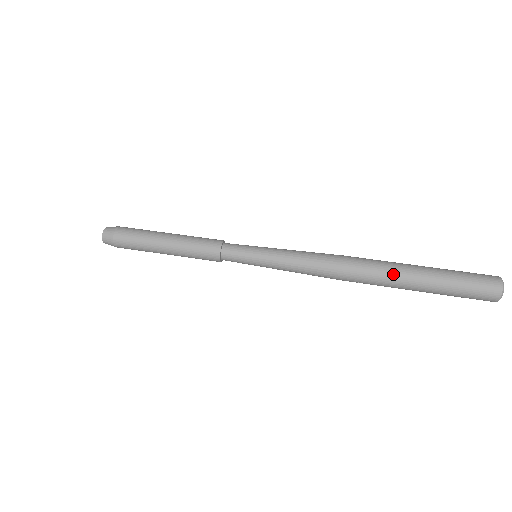
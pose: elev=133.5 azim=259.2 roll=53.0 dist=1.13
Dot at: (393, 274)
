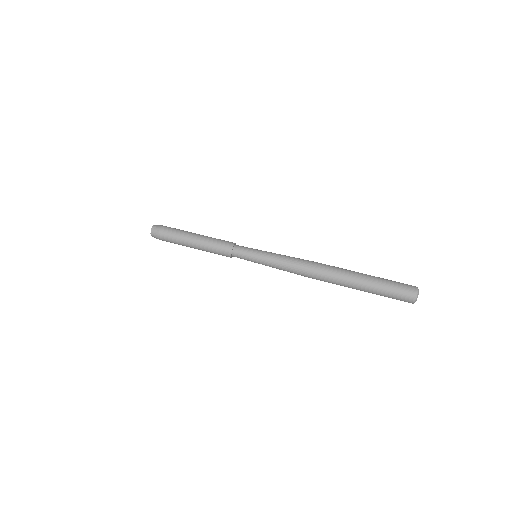
Dot at: (344, 286)
